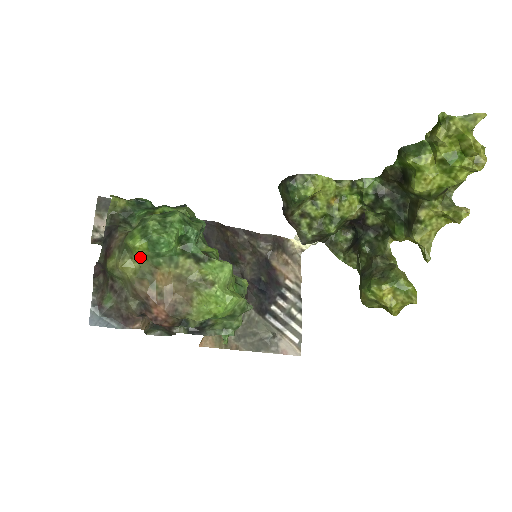
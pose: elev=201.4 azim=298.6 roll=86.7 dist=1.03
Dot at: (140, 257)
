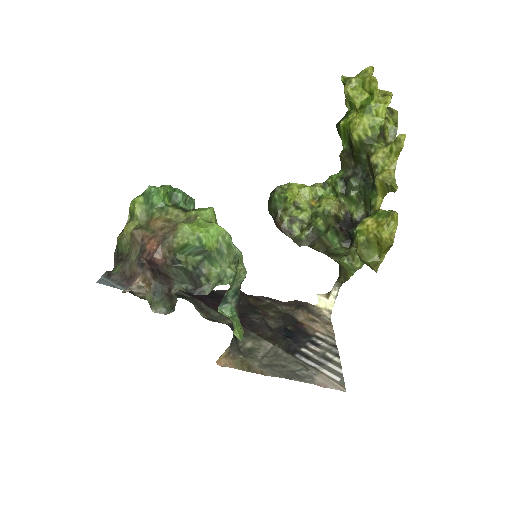
Dot at: (138, 211)
